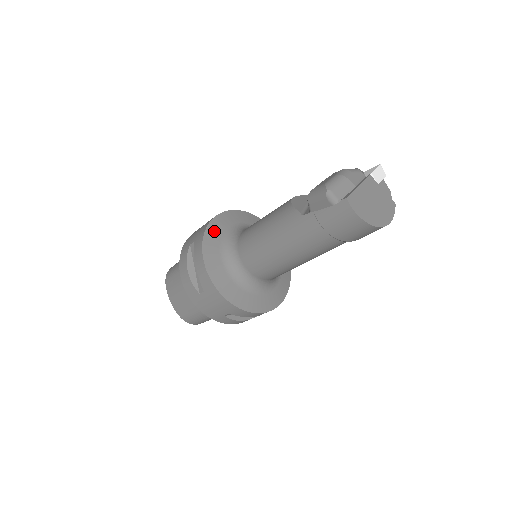
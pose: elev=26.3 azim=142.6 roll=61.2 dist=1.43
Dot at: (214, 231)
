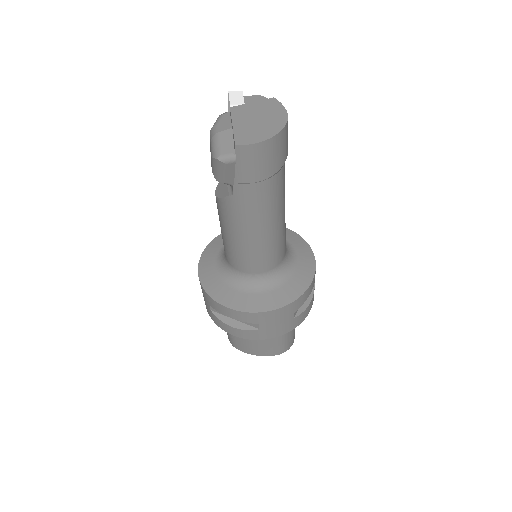
Dot at: (210, 282)
